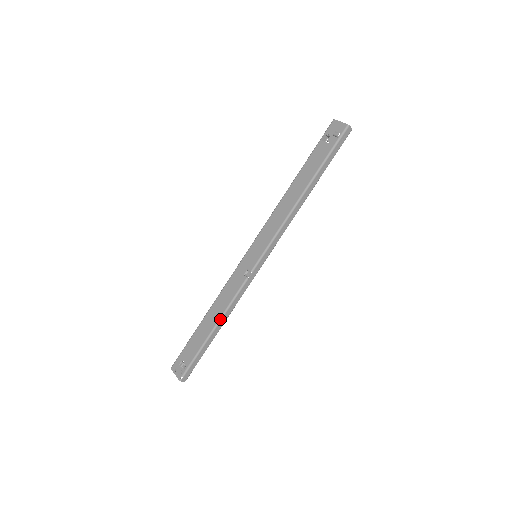
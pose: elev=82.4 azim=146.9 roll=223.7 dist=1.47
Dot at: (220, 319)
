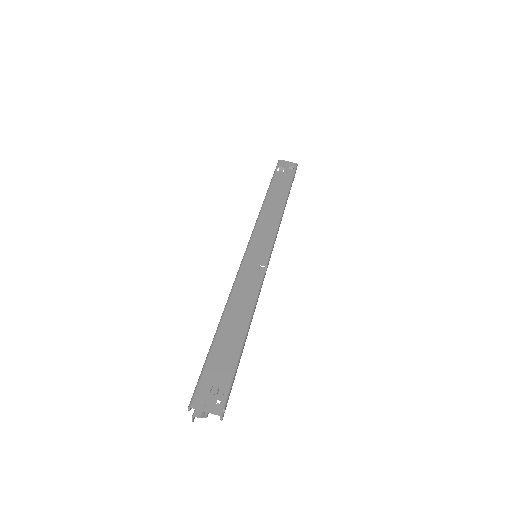
Dot at: (251, 318)
